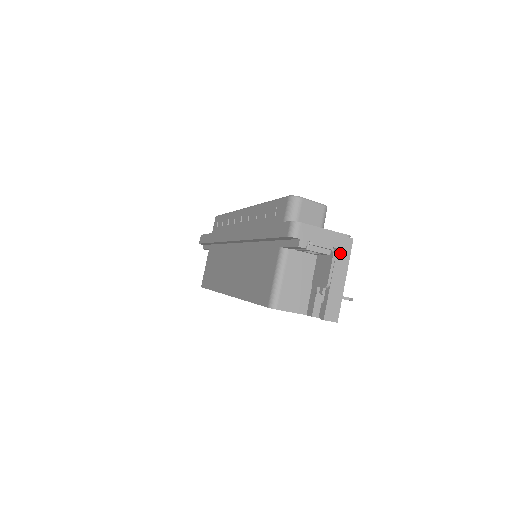
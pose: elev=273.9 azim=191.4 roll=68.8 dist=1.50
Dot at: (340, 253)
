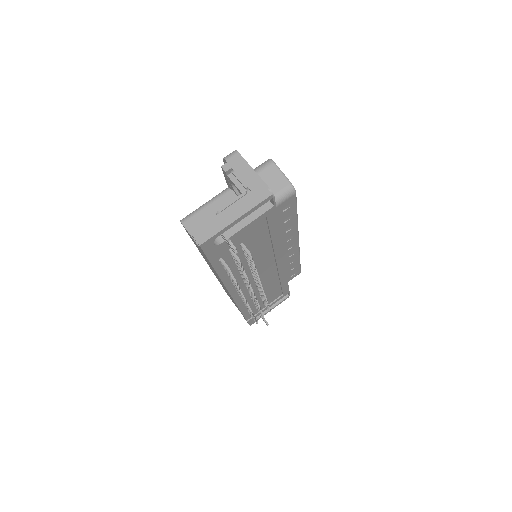
Dot at: (251, 196)
